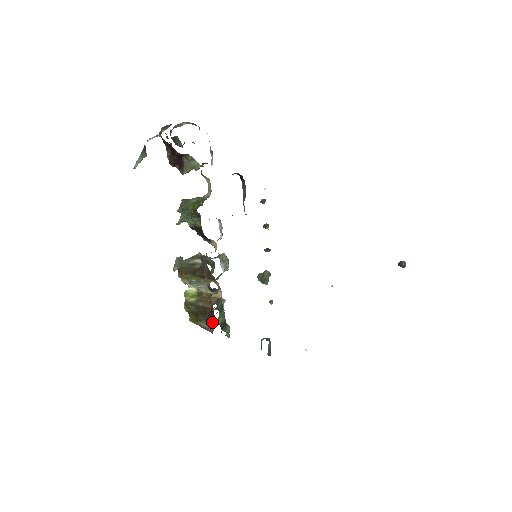
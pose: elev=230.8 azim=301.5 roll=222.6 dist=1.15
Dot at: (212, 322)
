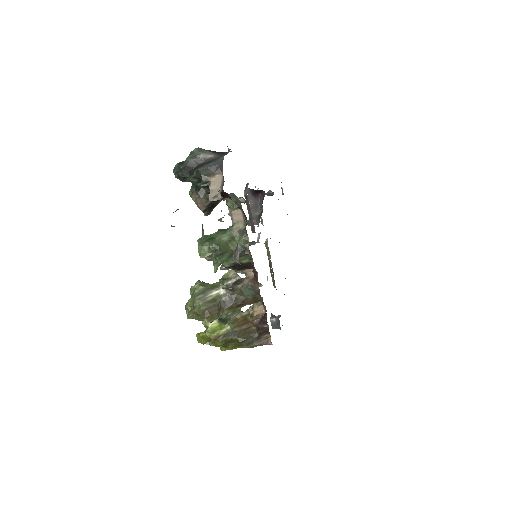
Dot at: (264, 336)
